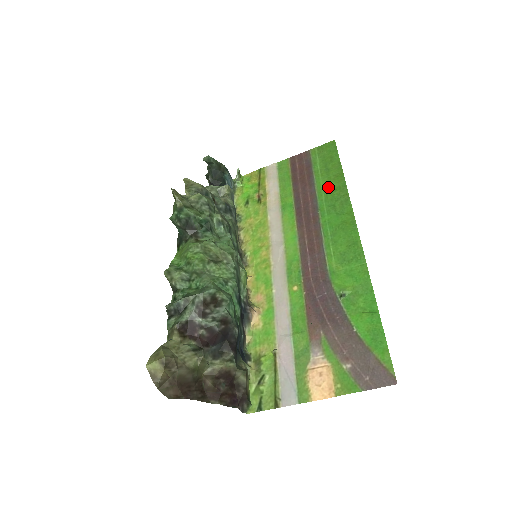
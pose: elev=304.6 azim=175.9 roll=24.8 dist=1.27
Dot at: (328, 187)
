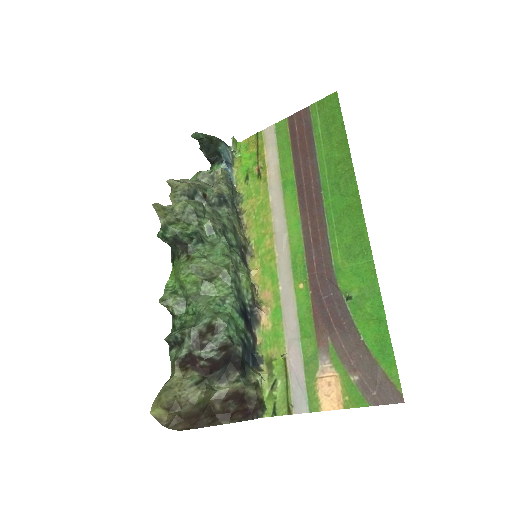
Dot at: (331, 159)
